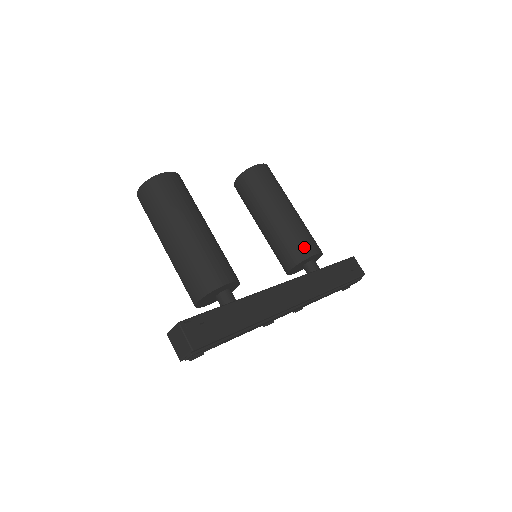
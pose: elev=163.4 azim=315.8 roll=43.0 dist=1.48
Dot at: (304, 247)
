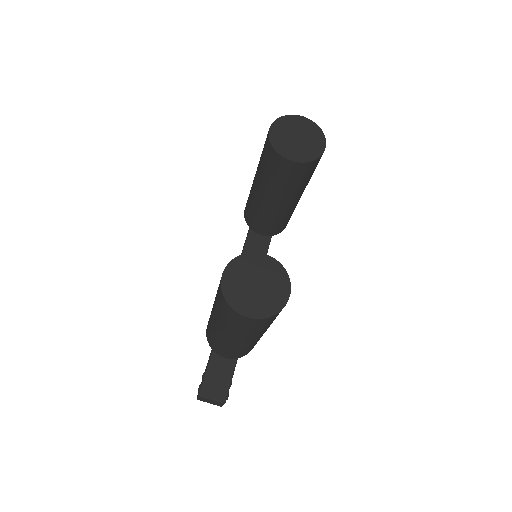
Dot at: occluded
